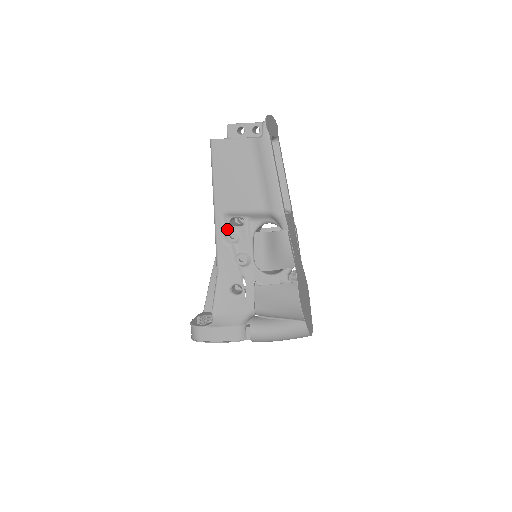
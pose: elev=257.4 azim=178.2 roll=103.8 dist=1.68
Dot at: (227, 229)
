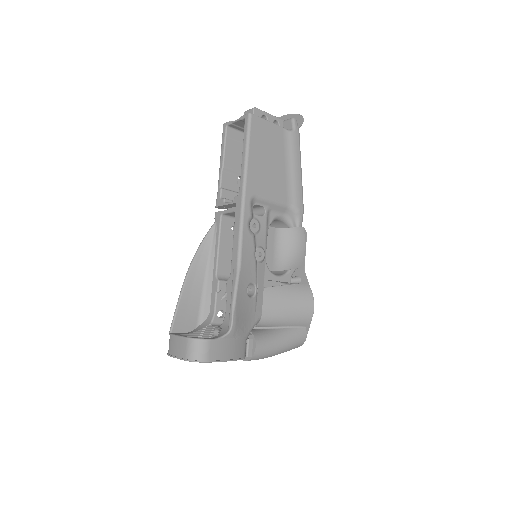
Dot at: (252, 216)
